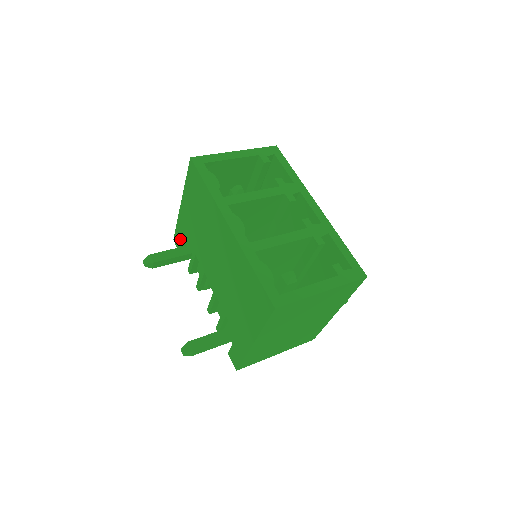
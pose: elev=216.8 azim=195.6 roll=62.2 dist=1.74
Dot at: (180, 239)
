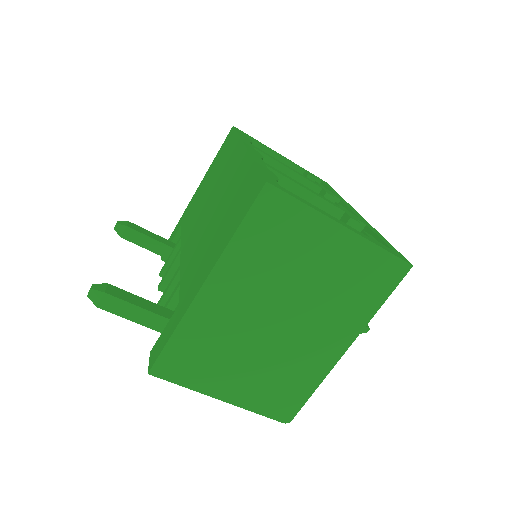
Dot at: (171, 239)
